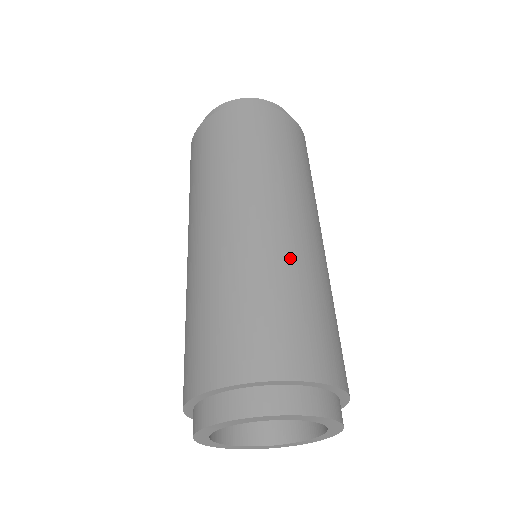
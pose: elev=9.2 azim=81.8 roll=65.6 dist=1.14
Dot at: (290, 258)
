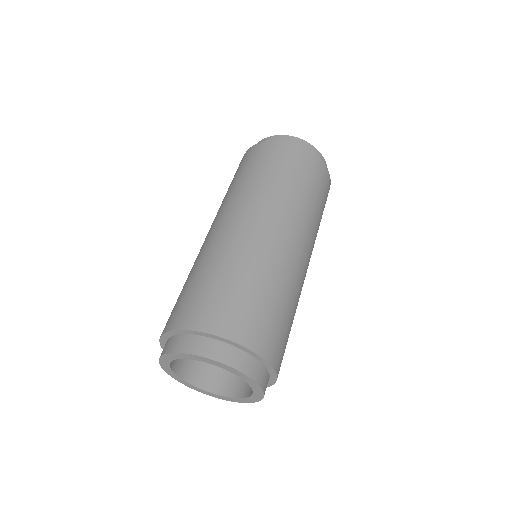
Dot at: (239, 251)
